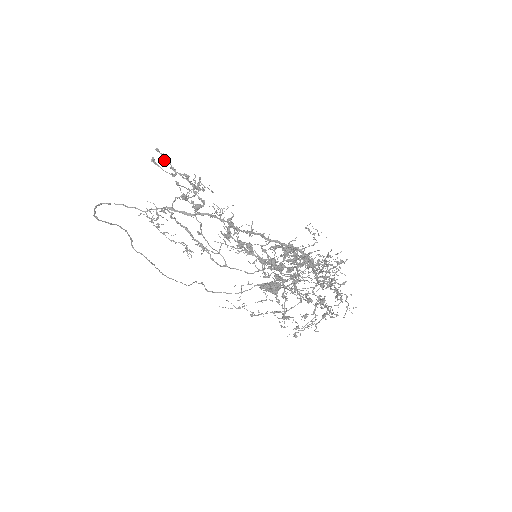
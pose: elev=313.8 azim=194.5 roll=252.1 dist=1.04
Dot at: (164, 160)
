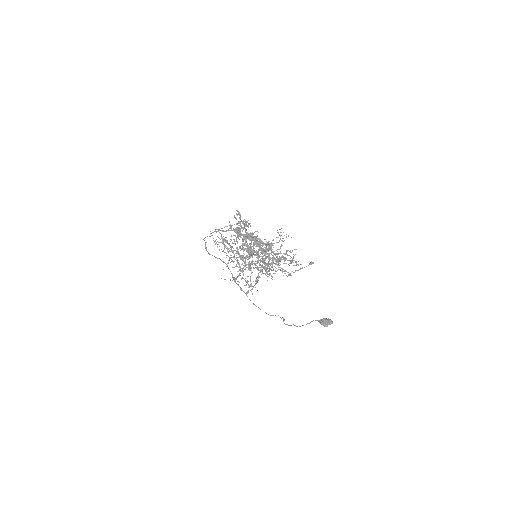
Dot at: (237, 214)
